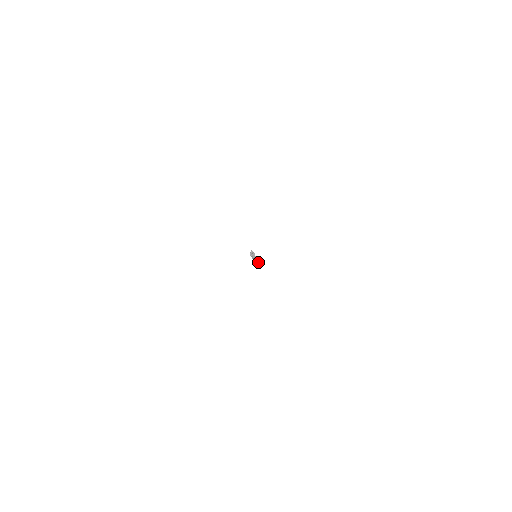
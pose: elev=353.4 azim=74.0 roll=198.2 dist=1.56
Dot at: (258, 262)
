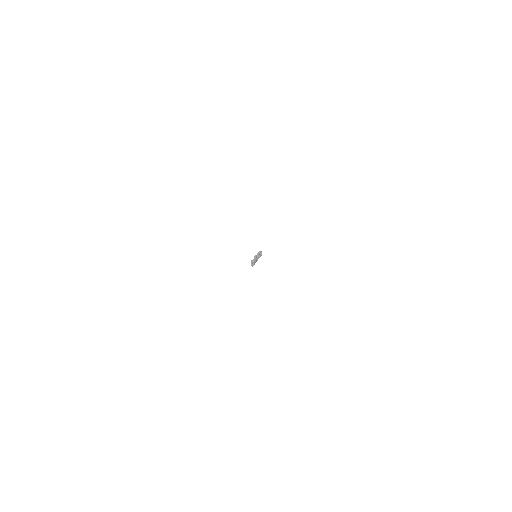
Dot at: (253, 262)
